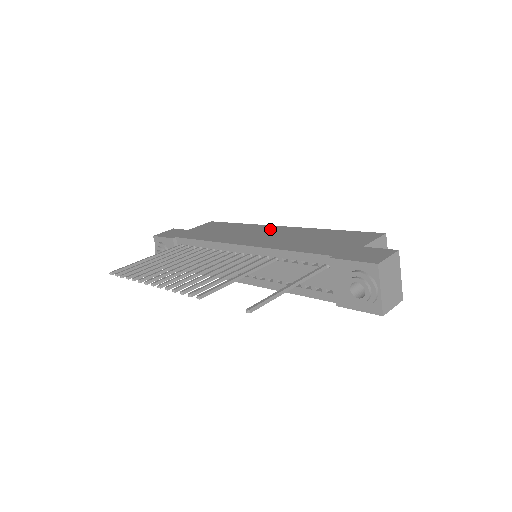
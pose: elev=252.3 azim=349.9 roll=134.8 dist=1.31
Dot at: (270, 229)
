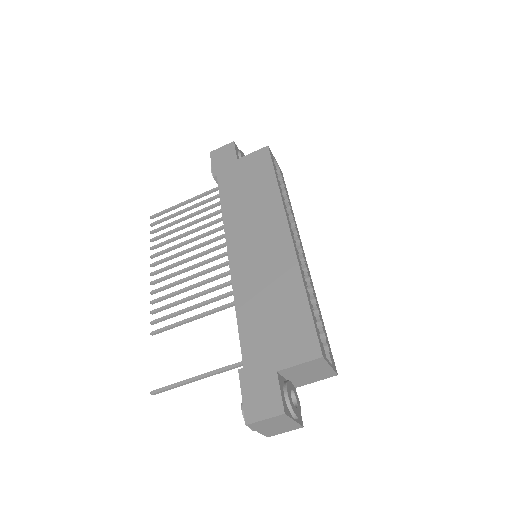
Dot at: (275, 231)
